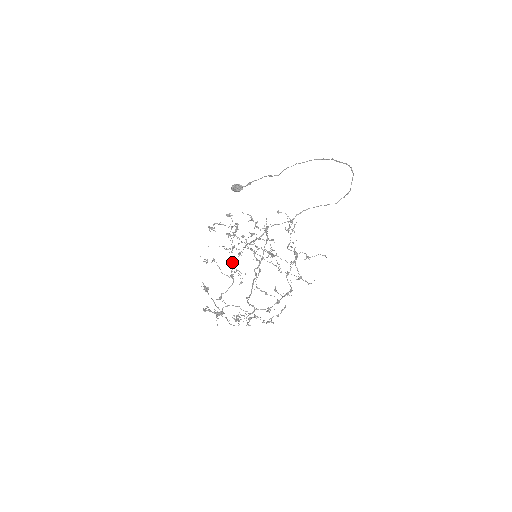
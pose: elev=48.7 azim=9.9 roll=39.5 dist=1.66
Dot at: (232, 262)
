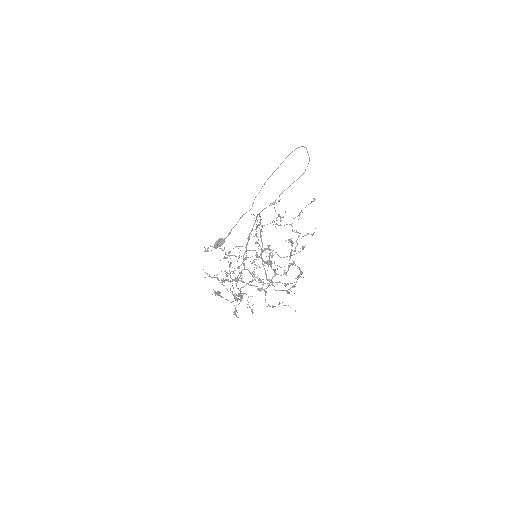
Dot at: (236, 297)
